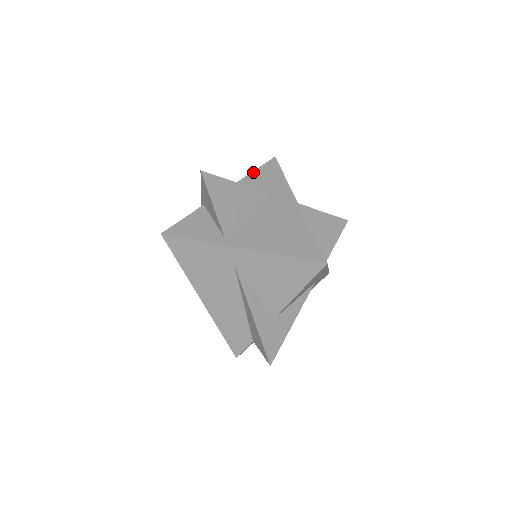
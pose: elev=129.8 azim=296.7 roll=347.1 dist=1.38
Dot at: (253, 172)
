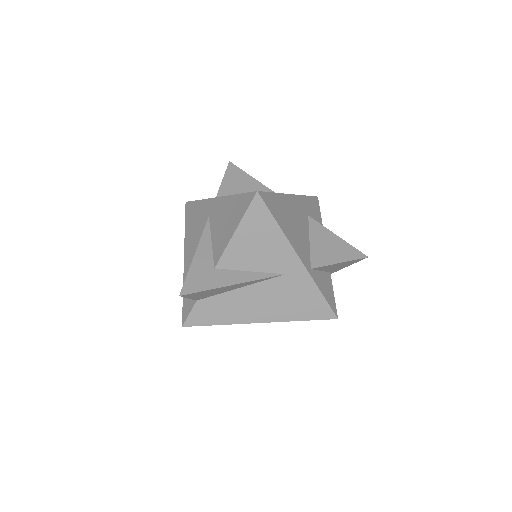
Dot at: occluded
